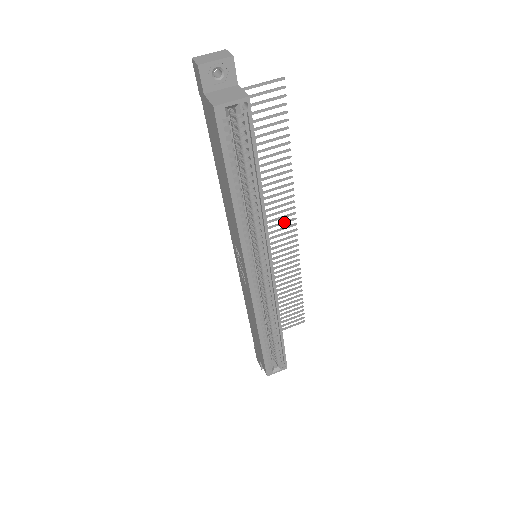
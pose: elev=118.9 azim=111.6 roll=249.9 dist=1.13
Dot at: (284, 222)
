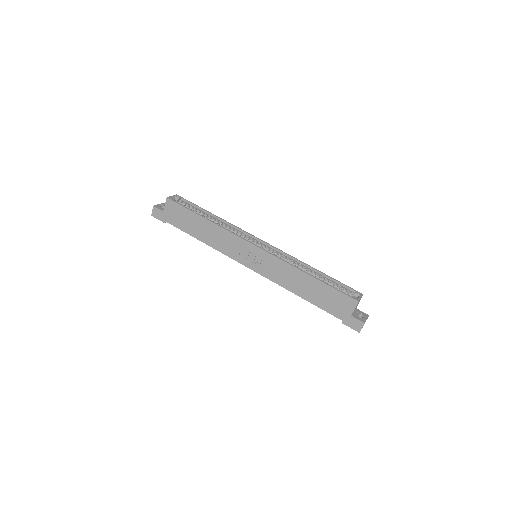
Dot at: occluded
